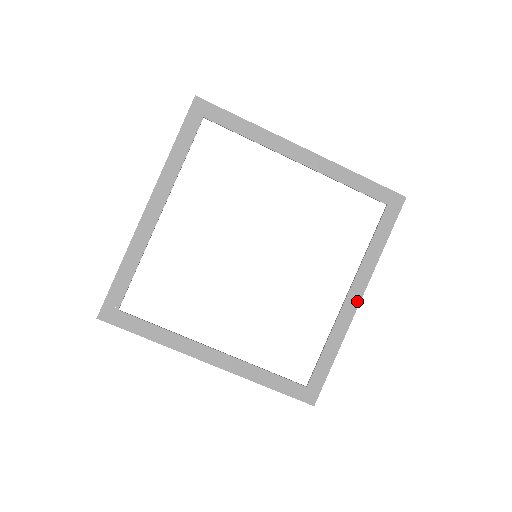
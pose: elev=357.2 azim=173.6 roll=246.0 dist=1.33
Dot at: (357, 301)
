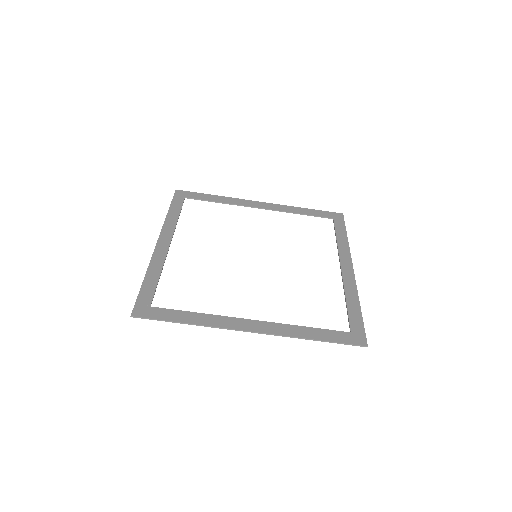
Dot at: (351, 269)
